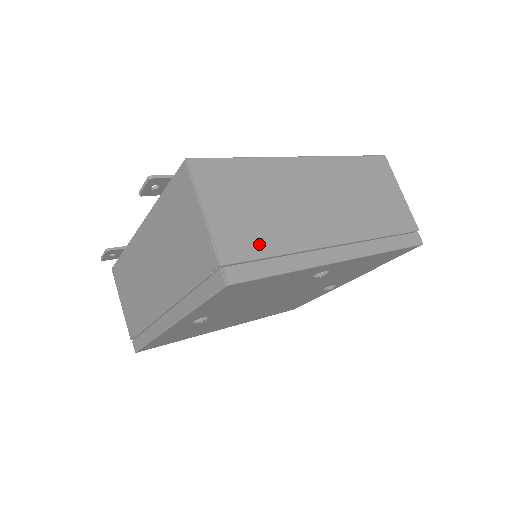
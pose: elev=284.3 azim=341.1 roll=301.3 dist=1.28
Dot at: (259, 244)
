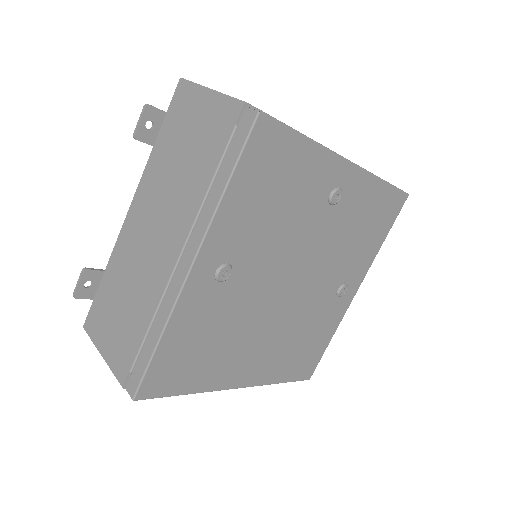
Dot at: occluded
